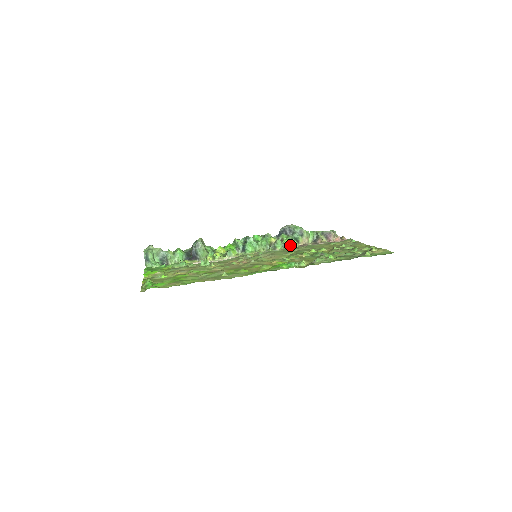
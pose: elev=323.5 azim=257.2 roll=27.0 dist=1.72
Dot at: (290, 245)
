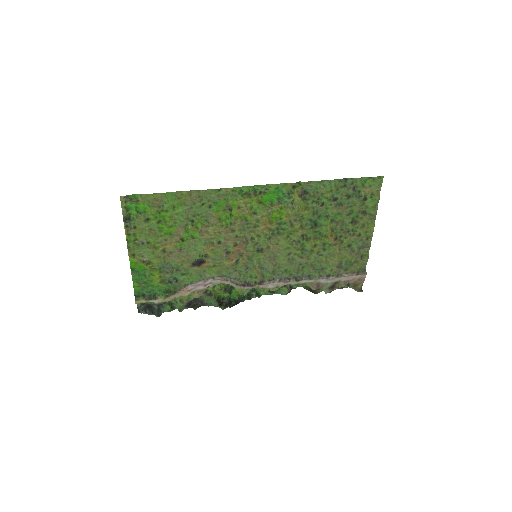
Dot at: (301, 283)
